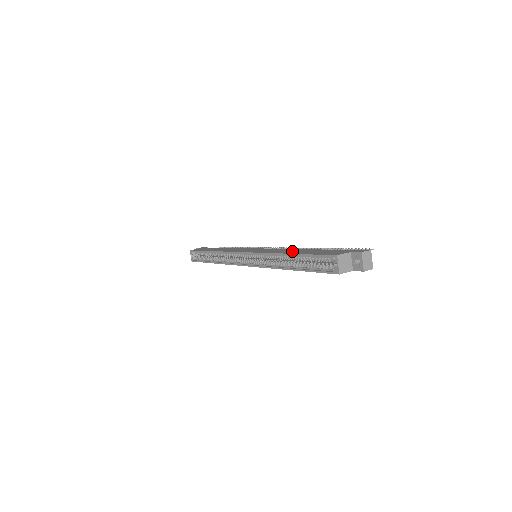
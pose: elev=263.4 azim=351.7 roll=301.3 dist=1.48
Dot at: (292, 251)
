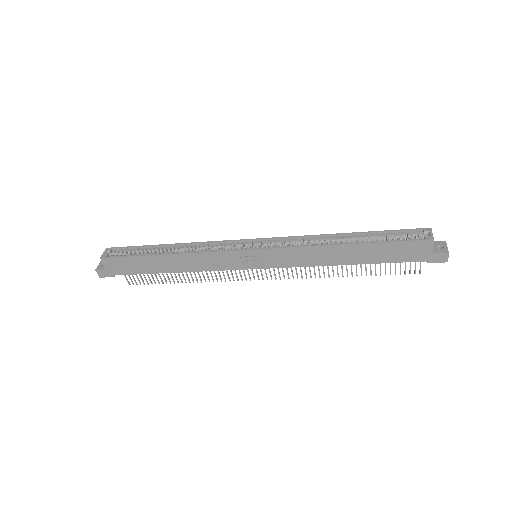
Dot at: occluded
